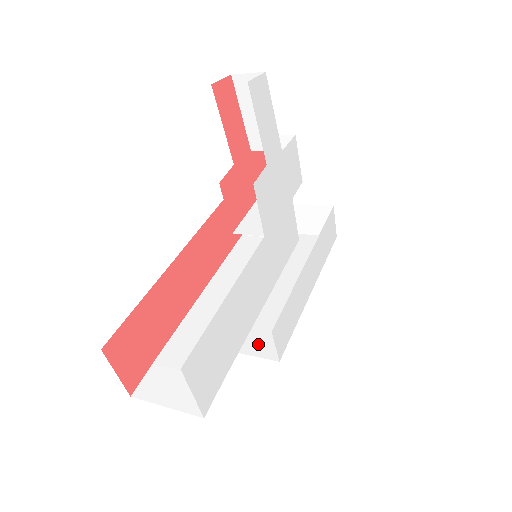
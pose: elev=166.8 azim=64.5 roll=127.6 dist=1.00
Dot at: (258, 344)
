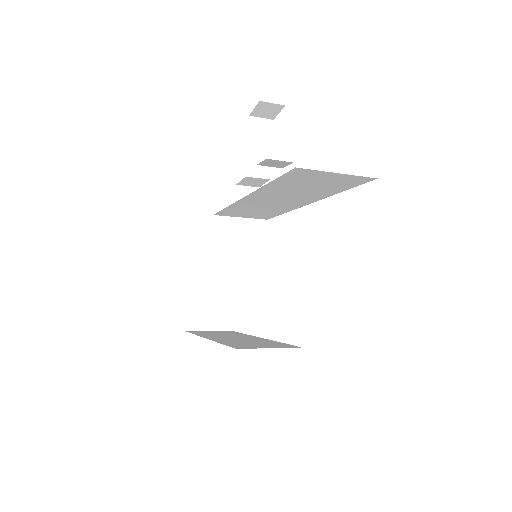
Dot at: (267, 346)
